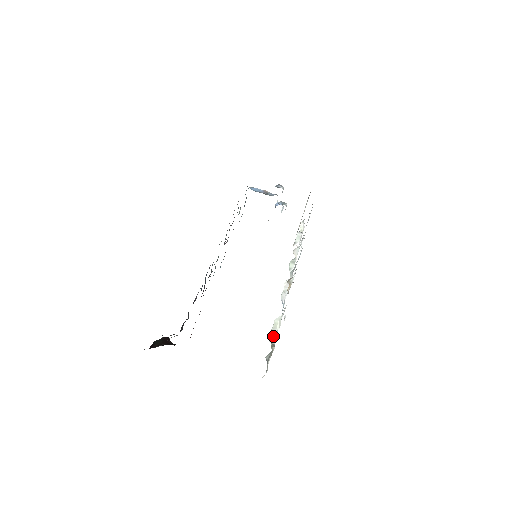
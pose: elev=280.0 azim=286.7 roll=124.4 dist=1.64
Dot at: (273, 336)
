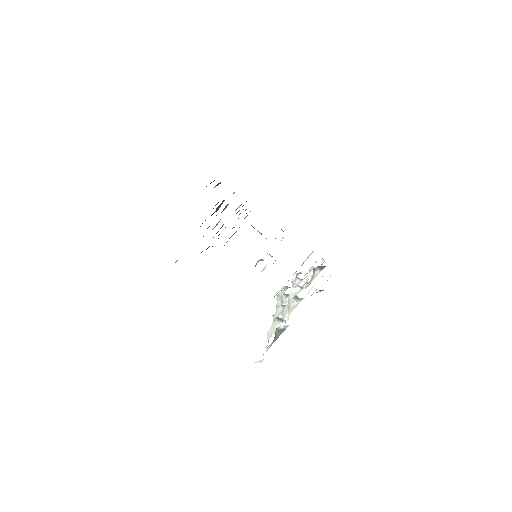
Dot at: (283, 318)
